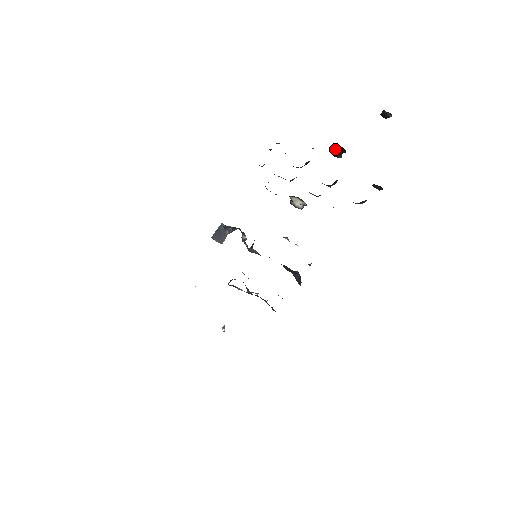
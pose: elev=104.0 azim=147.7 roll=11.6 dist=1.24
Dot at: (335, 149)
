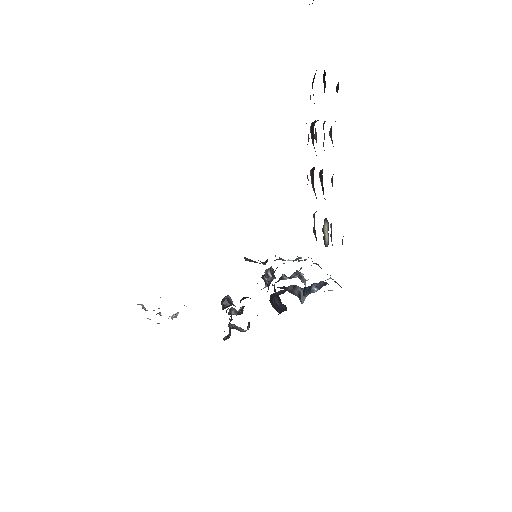
Dot at: (324, 81)
